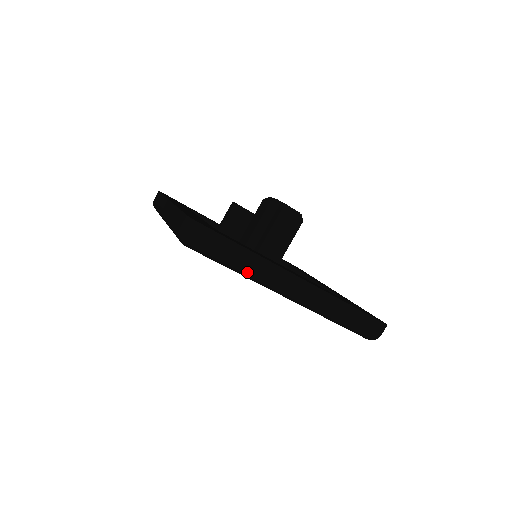
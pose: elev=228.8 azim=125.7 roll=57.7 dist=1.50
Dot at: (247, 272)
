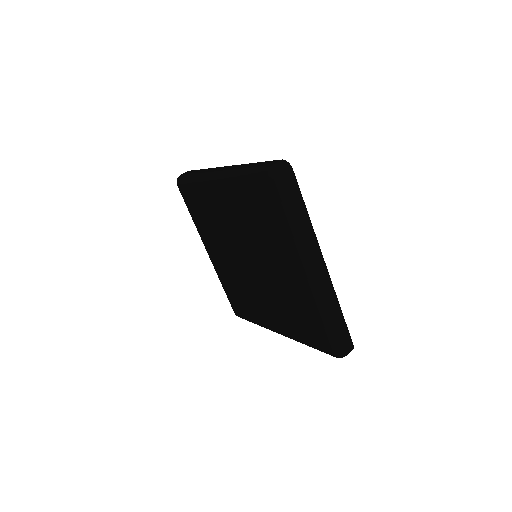
Dot at: (297, 230)
